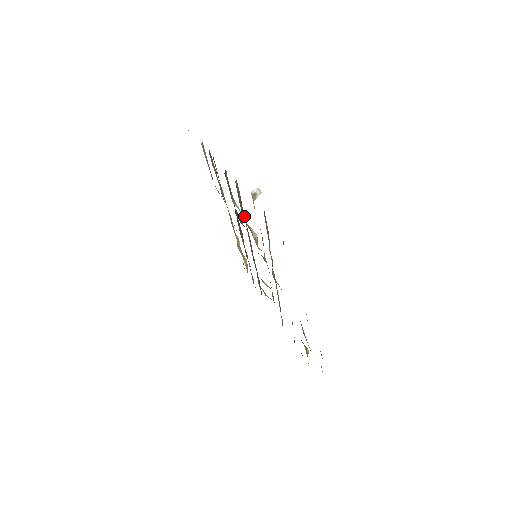
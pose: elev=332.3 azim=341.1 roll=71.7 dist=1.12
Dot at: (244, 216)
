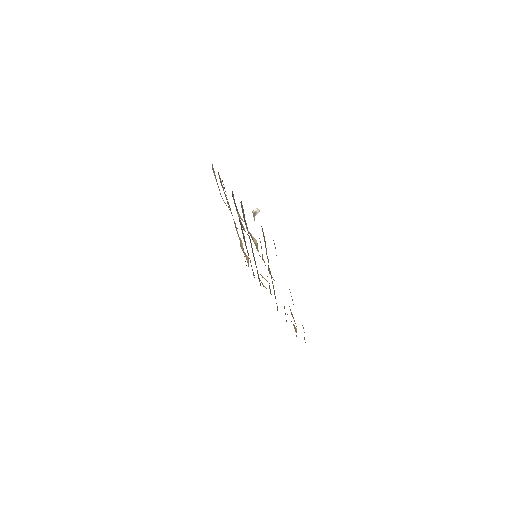
Dot at: occluded
